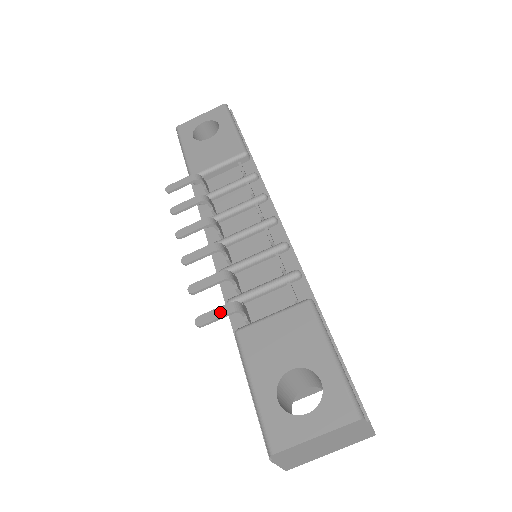
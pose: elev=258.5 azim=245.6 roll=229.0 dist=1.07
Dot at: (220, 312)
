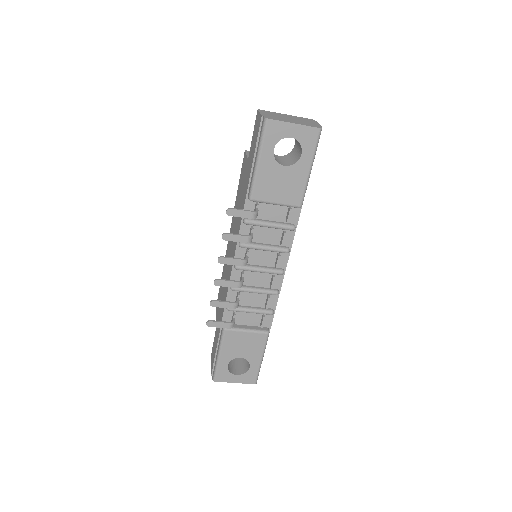
Dot at: (223, 326)
